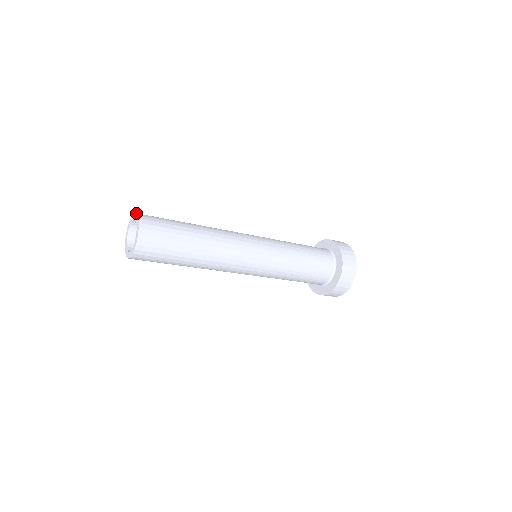
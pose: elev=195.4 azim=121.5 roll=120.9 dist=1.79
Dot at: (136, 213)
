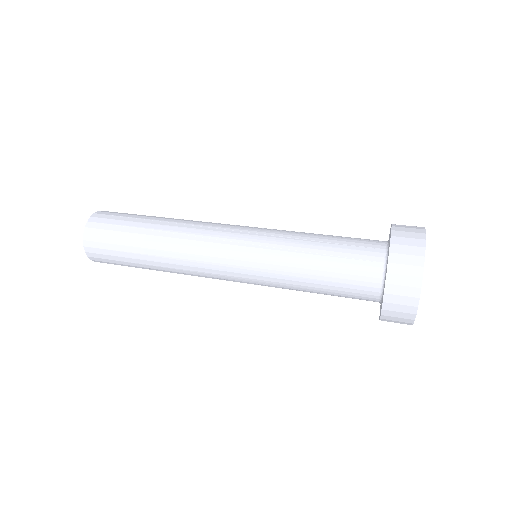
Dot at: occluded
